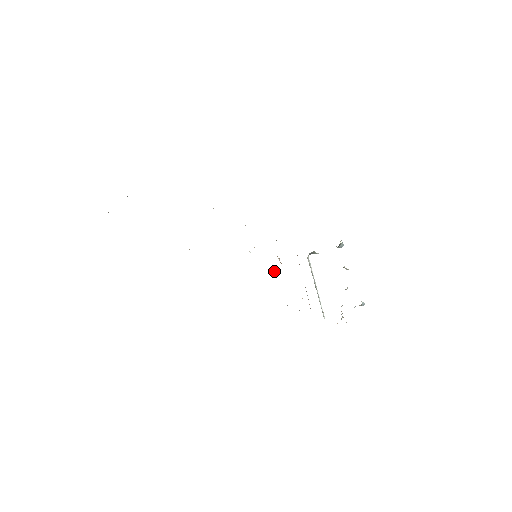
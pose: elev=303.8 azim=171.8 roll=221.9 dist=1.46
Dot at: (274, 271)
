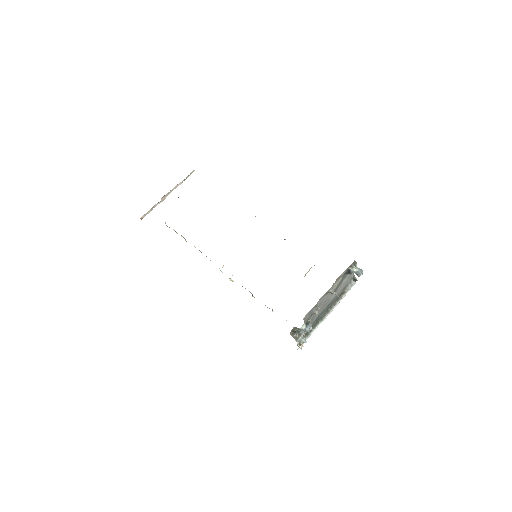
Dot at: occluded
